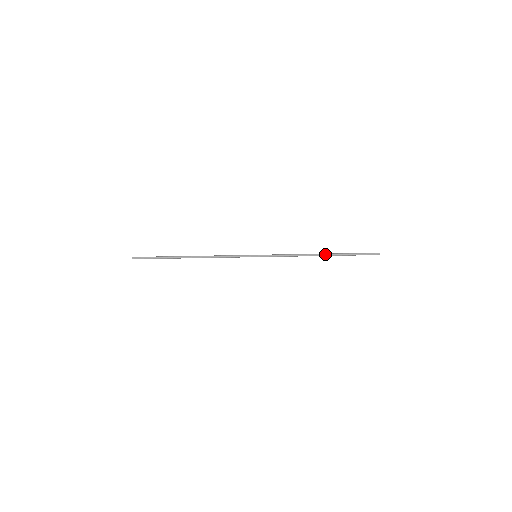
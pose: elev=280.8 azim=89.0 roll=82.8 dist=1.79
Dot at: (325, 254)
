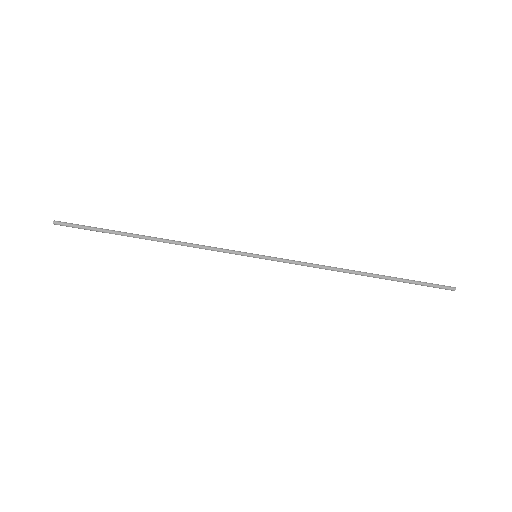
Dot at: (368, 275)
